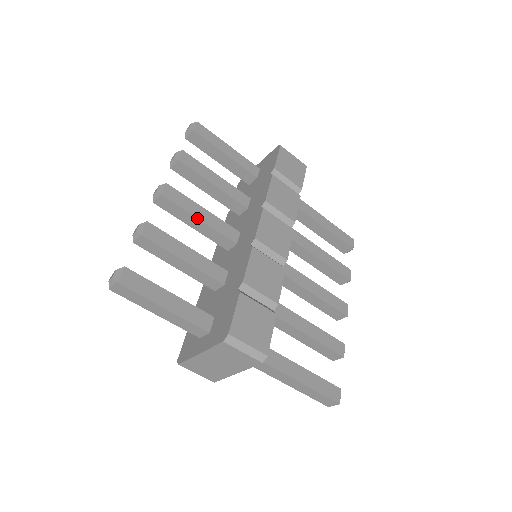
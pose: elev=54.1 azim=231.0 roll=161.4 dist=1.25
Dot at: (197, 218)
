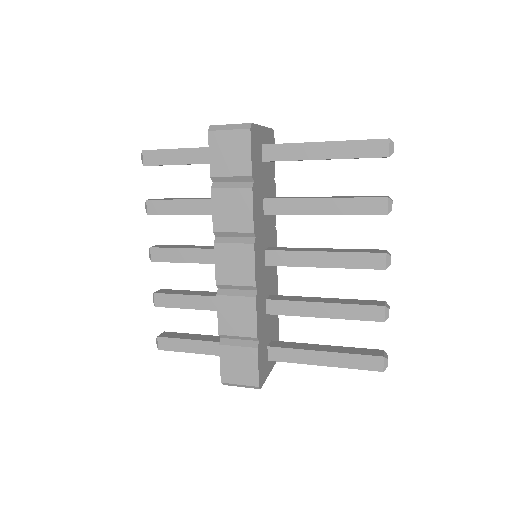
Dot at: occluded
